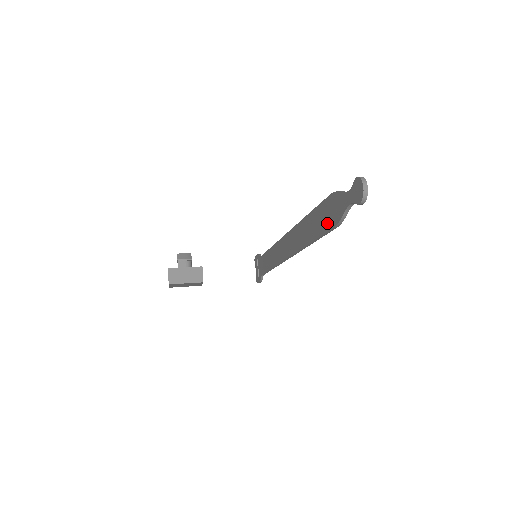
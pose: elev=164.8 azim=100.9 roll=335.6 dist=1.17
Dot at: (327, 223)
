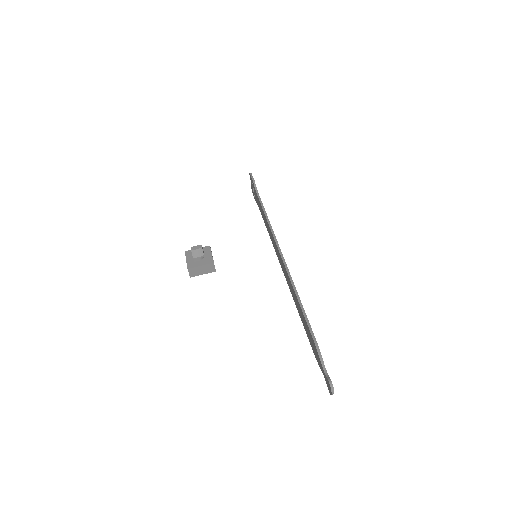
Dot at: (310, 342)
